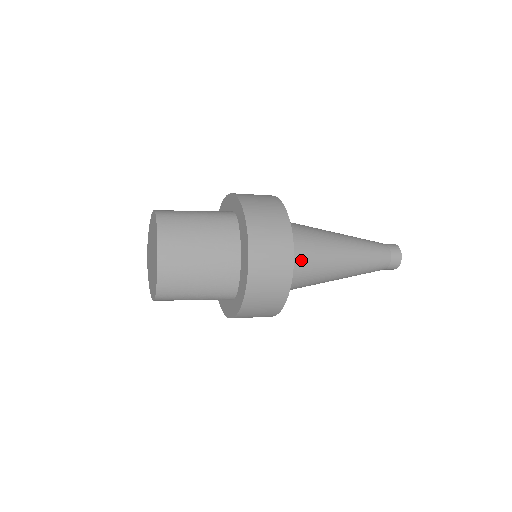
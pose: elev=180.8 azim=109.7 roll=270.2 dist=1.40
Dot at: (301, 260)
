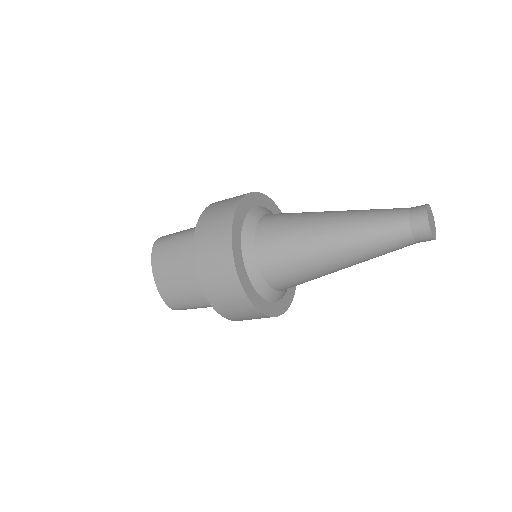
Dot at: (270, 262)
